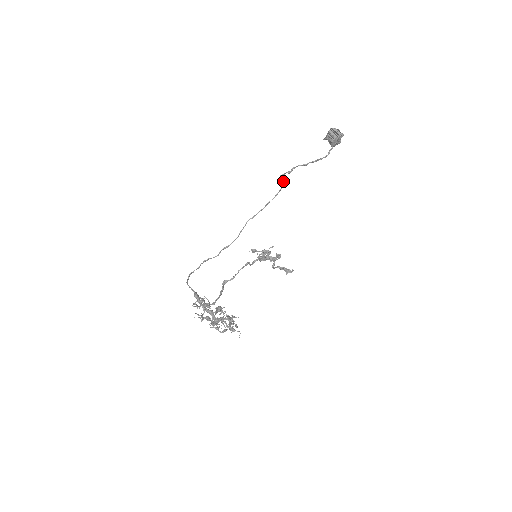
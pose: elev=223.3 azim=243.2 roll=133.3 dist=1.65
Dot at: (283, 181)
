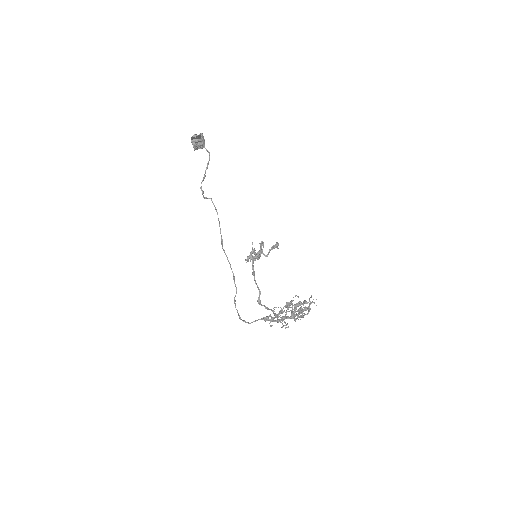
Dot at: (209, 198)
